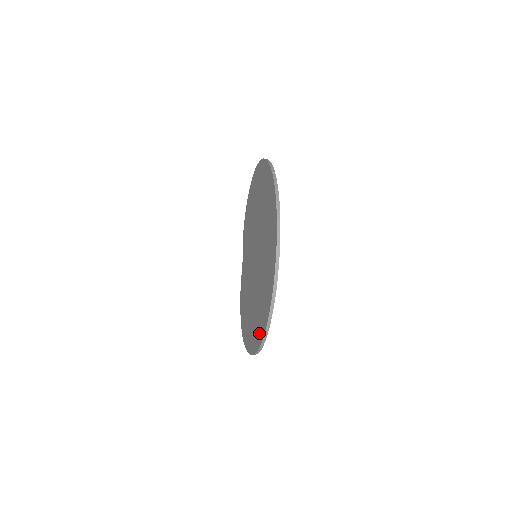
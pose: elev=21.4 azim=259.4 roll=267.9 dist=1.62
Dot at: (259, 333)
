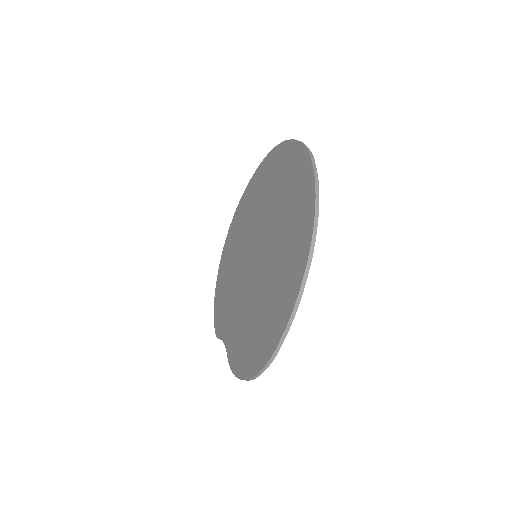
Dot at: (304, 229)
